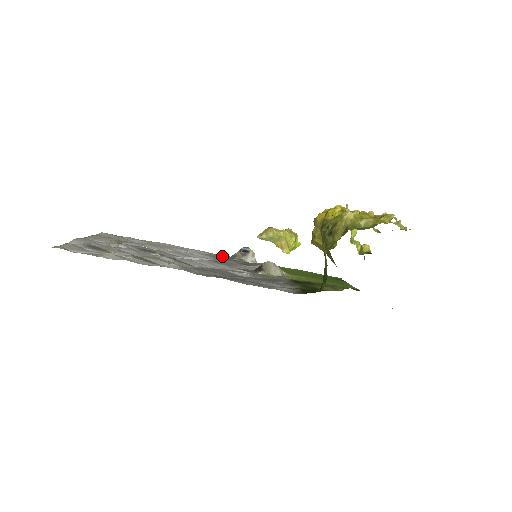
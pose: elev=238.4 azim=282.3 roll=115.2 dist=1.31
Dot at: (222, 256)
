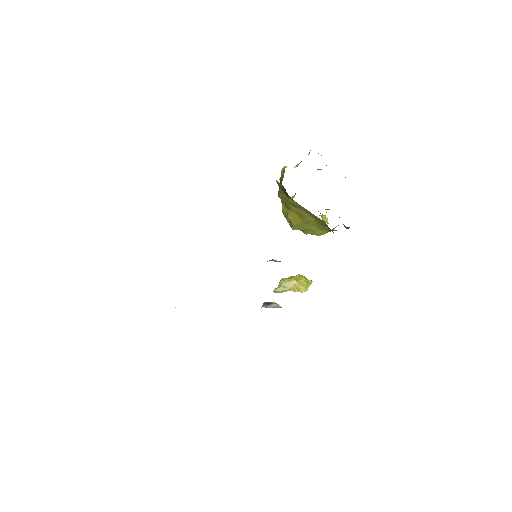
Dot at: occluded
